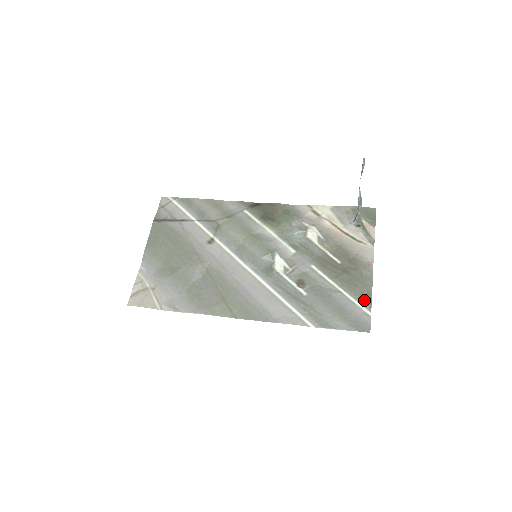
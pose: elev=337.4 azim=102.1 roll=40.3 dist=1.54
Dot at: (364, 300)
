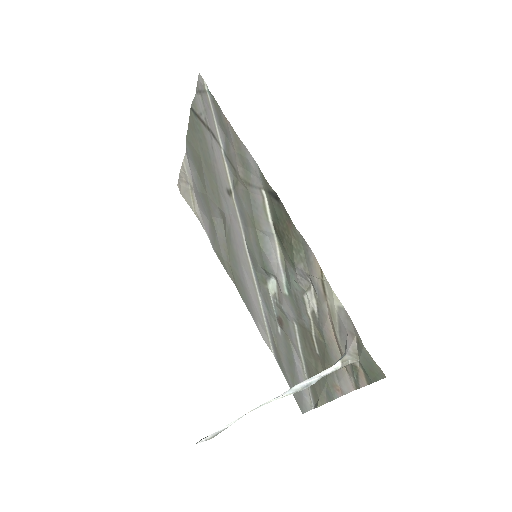
Dot at: (314, 398)
